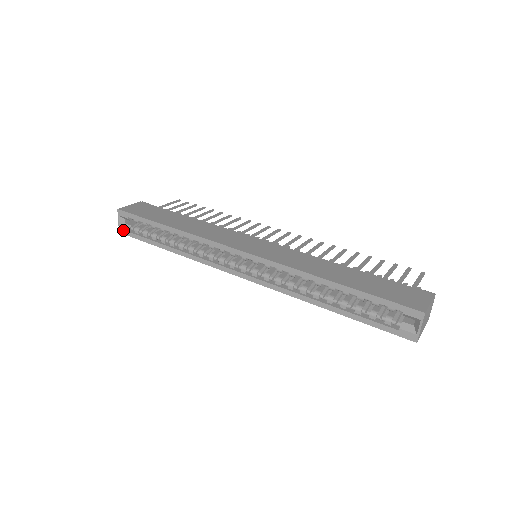
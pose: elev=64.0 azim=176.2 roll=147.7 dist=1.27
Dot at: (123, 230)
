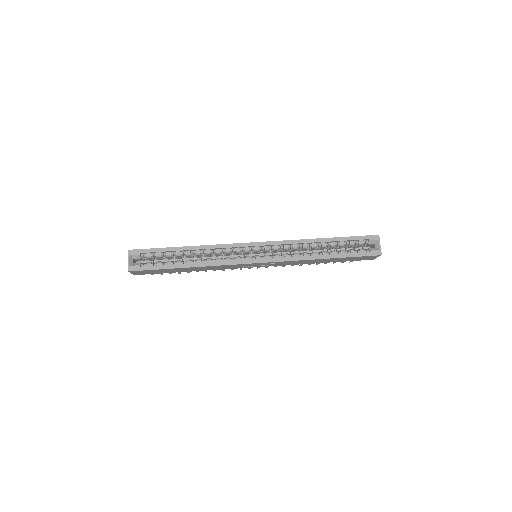
Dot at: (134, 267)
